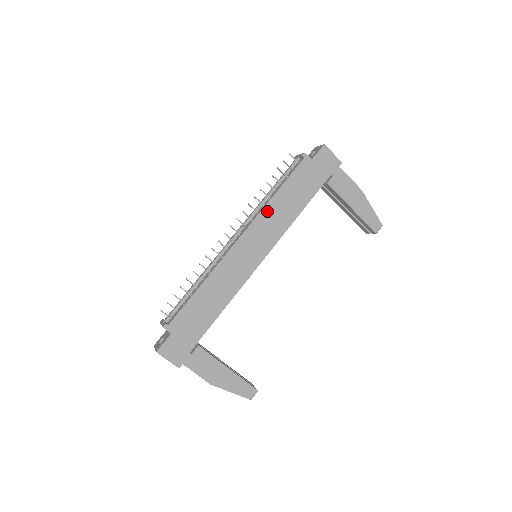
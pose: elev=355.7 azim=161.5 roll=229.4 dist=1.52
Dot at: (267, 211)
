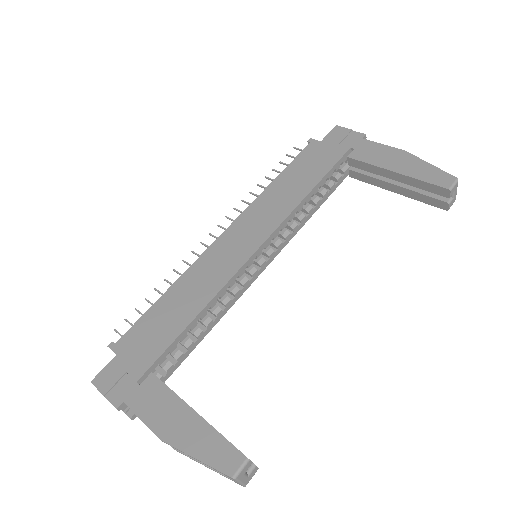
Dot at: (263, 198)
